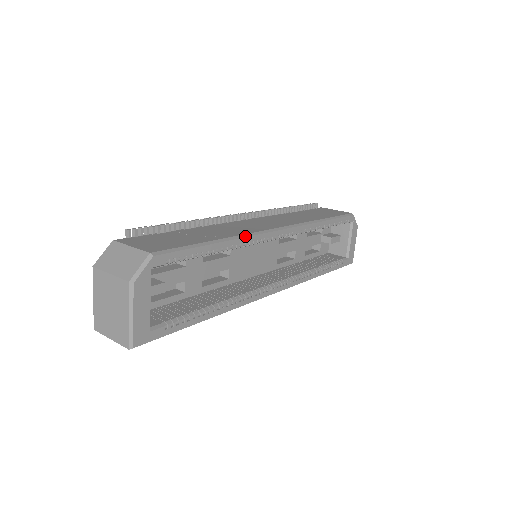
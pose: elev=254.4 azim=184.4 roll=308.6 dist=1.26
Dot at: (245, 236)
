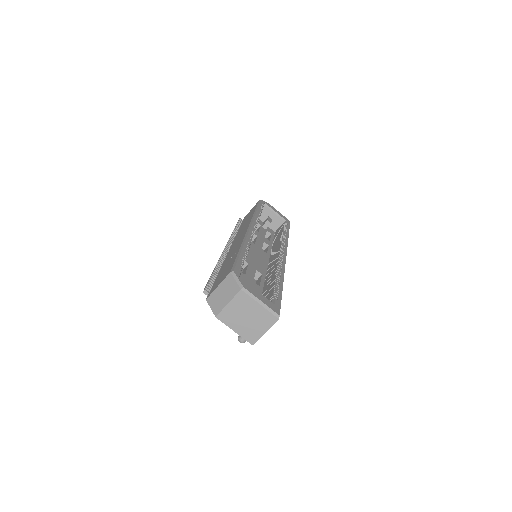
Dot at: (245, 240)
